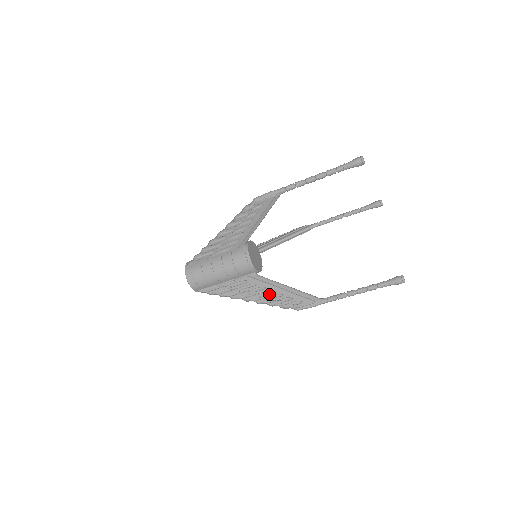
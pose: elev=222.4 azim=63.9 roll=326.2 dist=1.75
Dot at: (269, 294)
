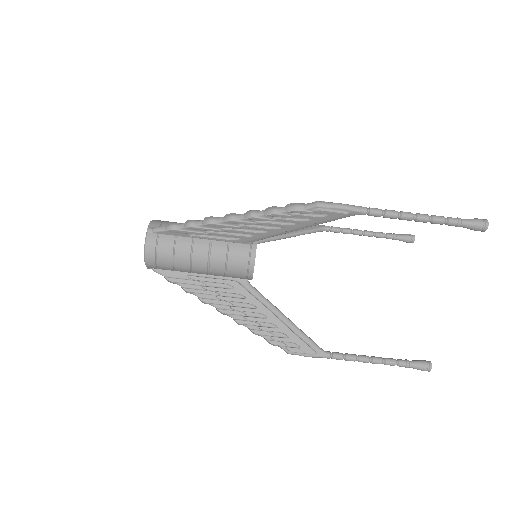
Dot at: (259, 318)
